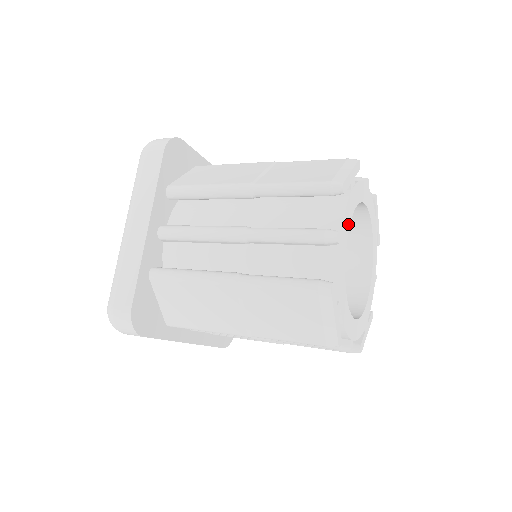
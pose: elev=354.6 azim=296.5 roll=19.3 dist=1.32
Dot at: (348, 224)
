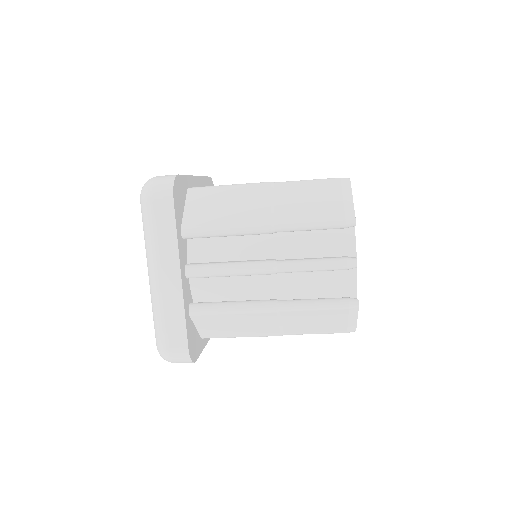
Dot at: occluded
